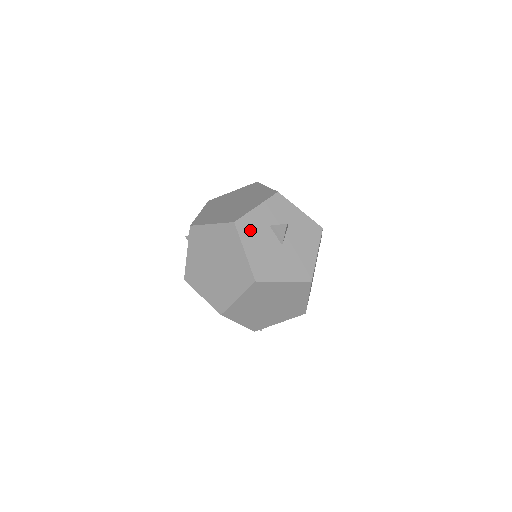
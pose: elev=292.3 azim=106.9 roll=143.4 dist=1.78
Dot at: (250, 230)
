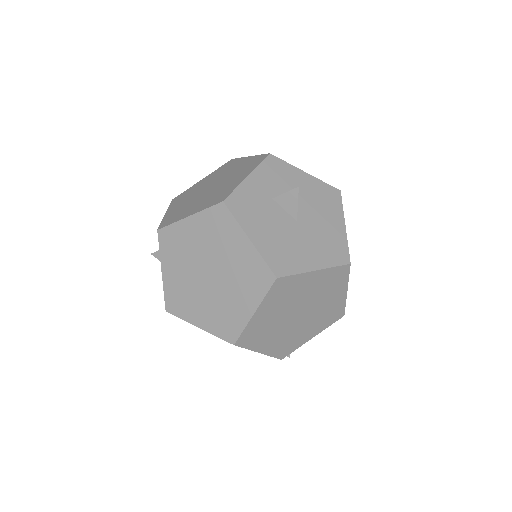
Dot at: (248, 209)
